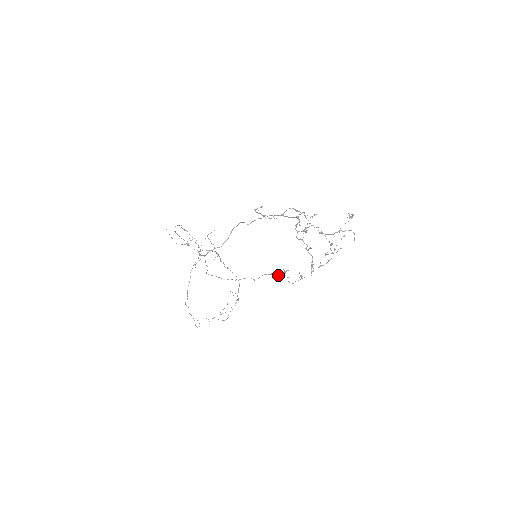
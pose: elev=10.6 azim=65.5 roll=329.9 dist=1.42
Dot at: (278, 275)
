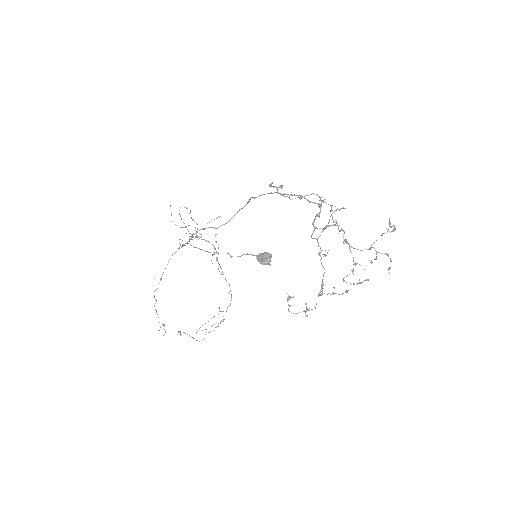
Dot at: (265, 260)
